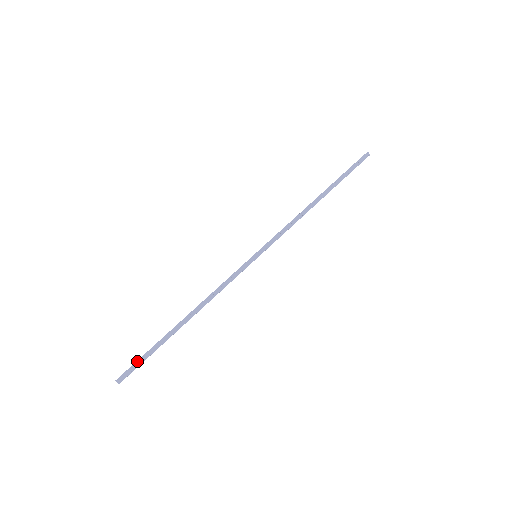
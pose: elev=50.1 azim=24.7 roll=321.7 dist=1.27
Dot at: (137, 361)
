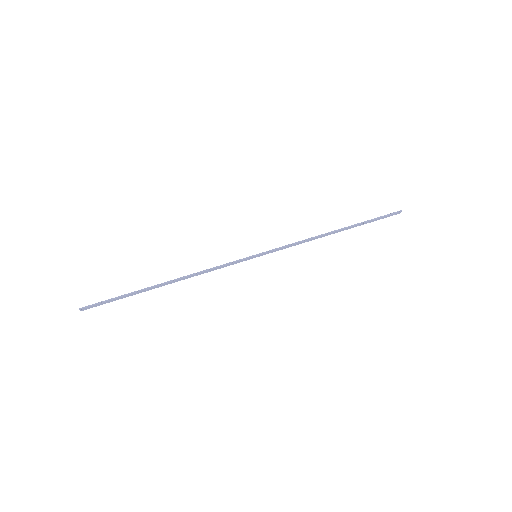
Dot at: (107, 301)
